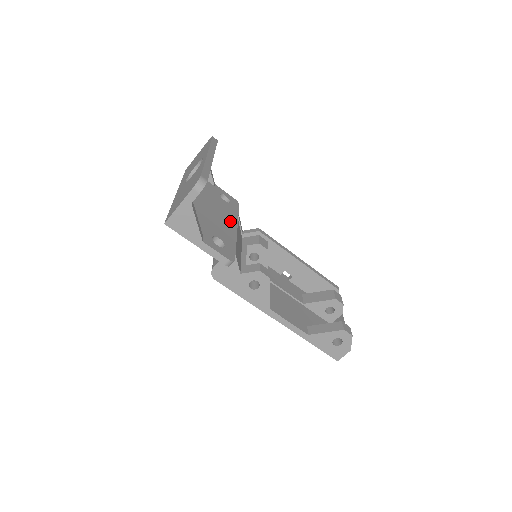
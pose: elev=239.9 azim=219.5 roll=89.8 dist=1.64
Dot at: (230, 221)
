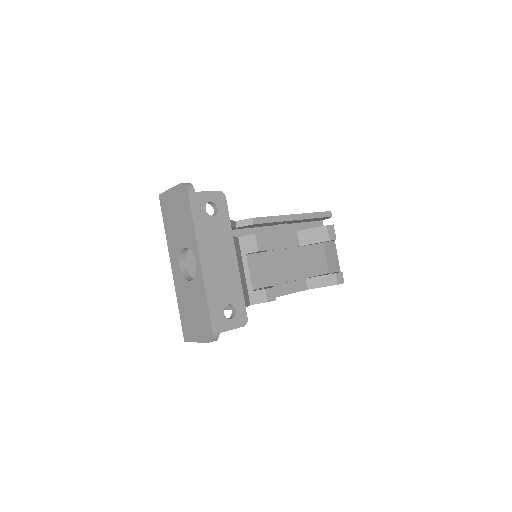
Dot at: (228, 253)
